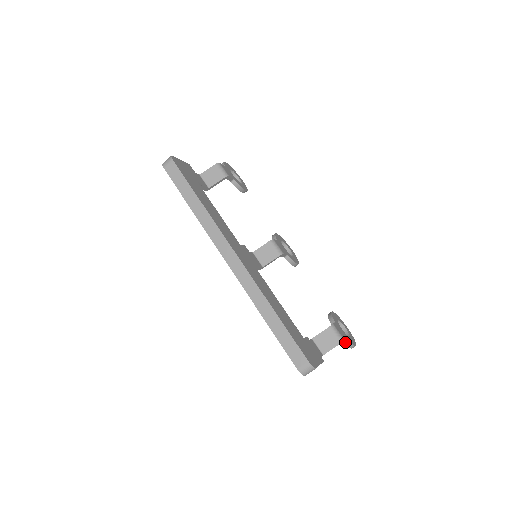
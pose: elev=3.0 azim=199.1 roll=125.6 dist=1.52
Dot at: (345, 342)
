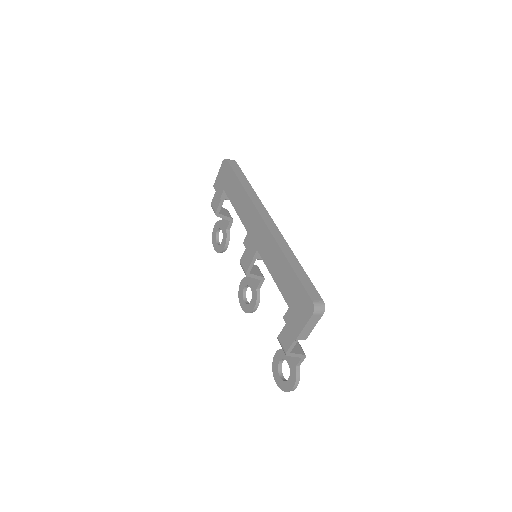
Dot at: (297, 369)
